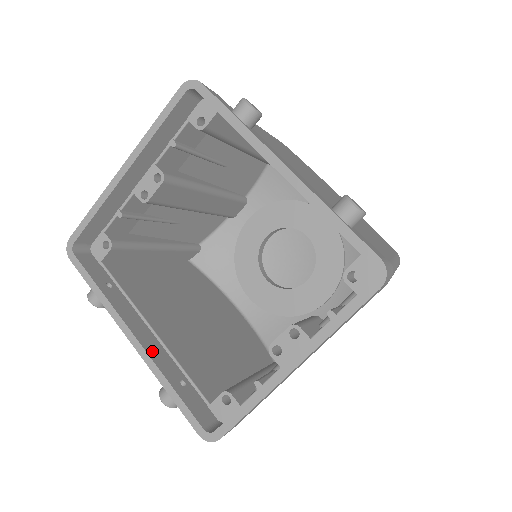
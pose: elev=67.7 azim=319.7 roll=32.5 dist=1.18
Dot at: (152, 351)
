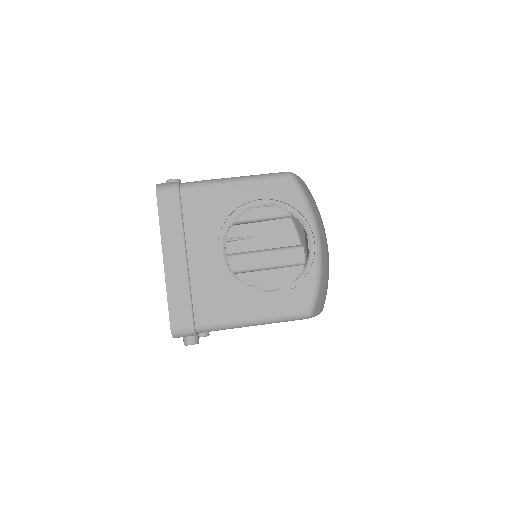
Dot at: occluded
